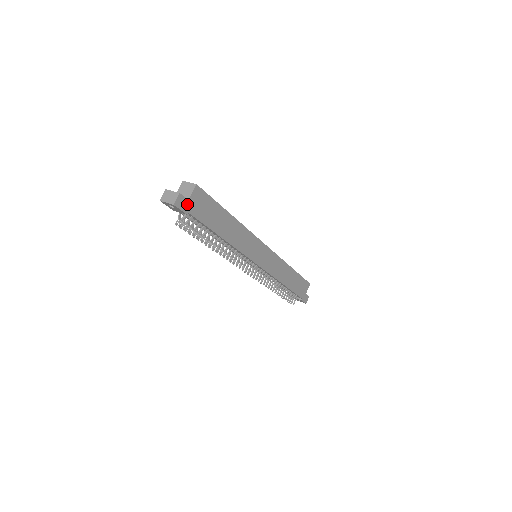
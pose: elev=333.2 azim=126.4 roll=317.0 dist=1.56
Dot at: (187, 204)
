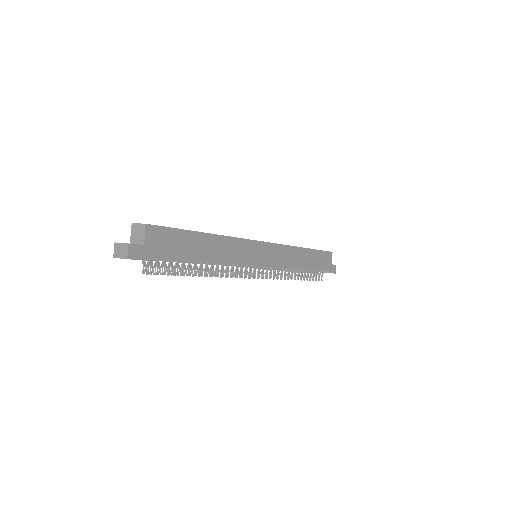
Dot at: (144, 250)
